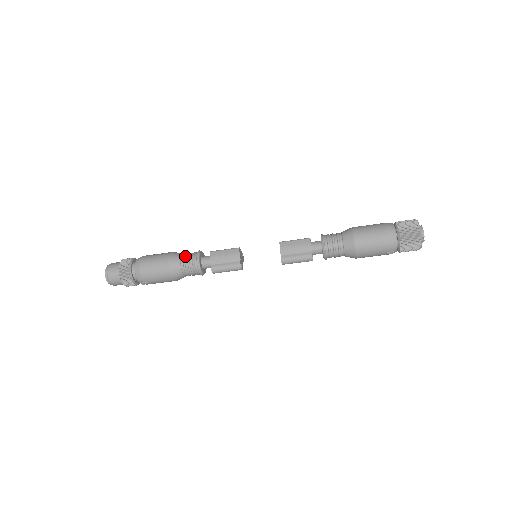
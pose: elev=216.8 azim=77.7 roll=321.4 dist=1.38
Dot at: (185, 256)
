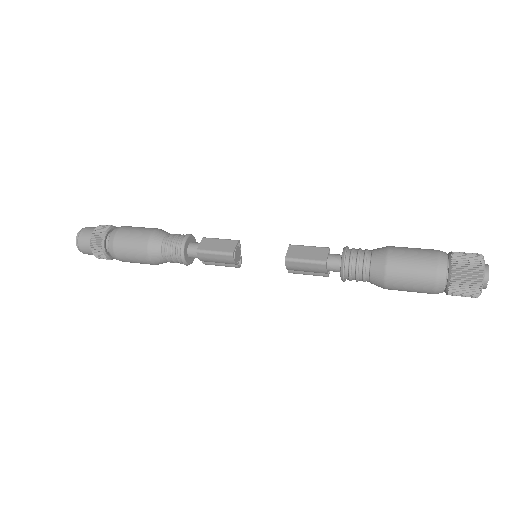
Dot at: (166, 255)
